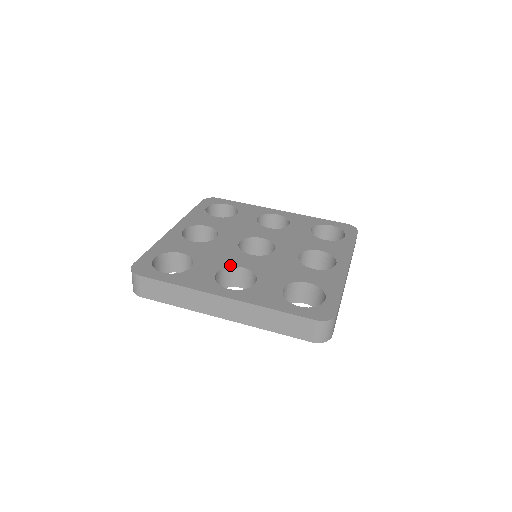
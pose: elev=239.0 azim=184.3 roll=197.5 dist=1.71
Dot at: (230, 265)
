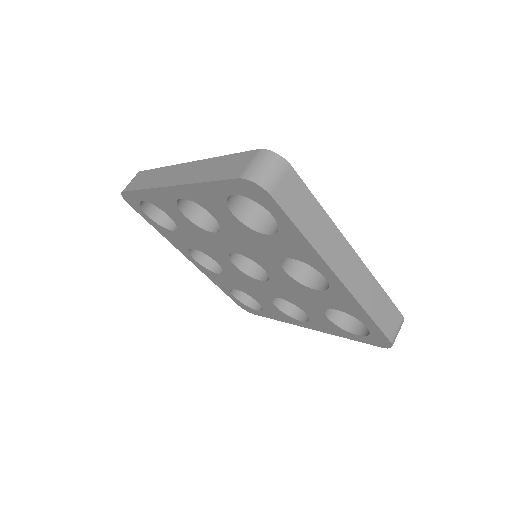
Dot at: occluded
